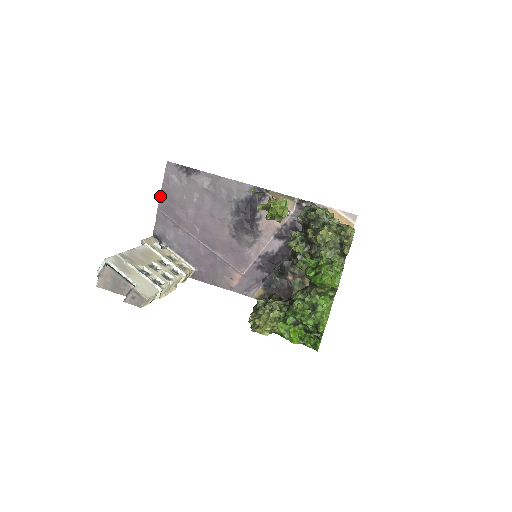
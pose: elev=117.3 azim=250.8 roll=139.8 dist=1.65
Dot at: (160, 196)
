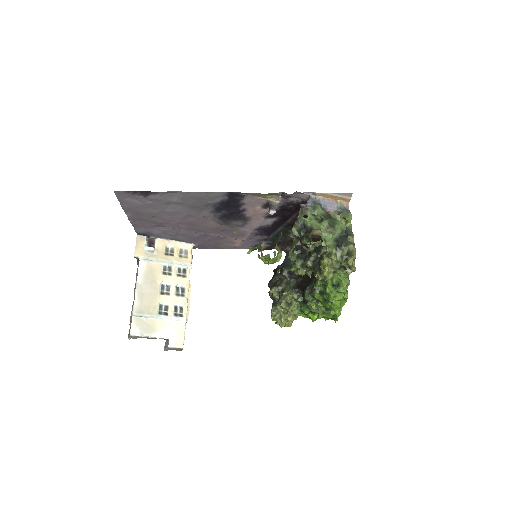
Dot at: (125, 213)
